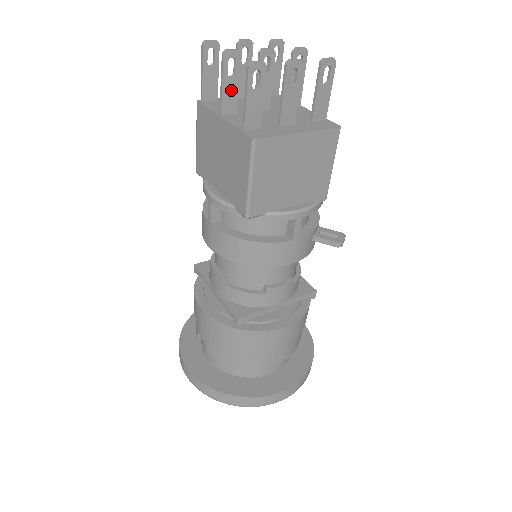
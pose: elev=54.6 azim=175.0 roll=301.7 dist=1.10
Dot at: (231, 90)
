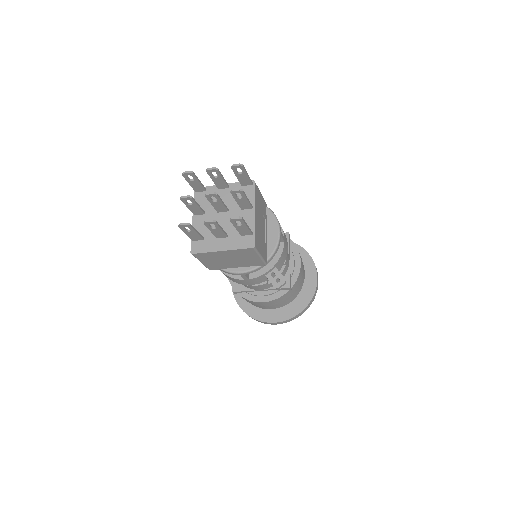
Dot at: (195, 208)
